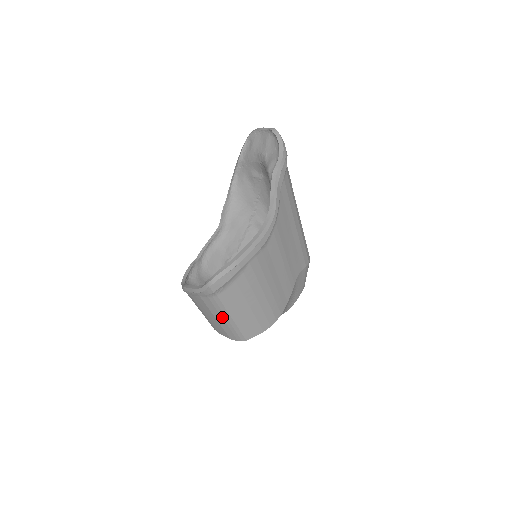
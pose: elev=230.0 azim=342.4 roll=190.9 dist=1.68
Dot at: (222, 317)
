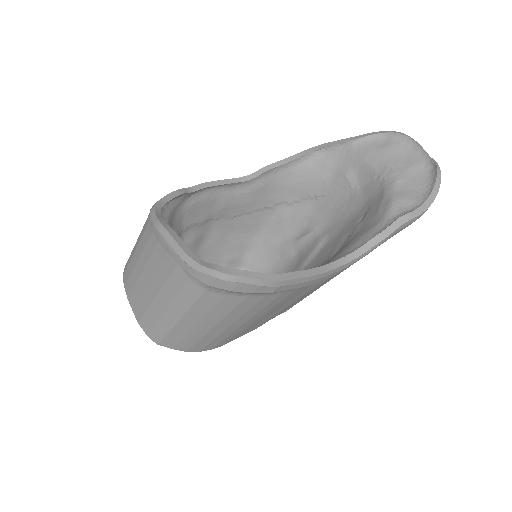
Dot at: (170, 305)
